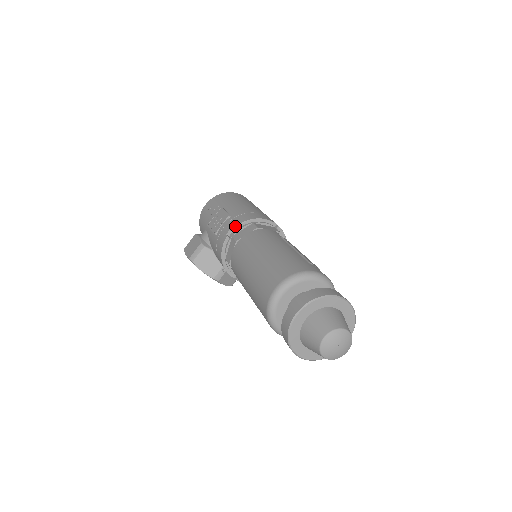
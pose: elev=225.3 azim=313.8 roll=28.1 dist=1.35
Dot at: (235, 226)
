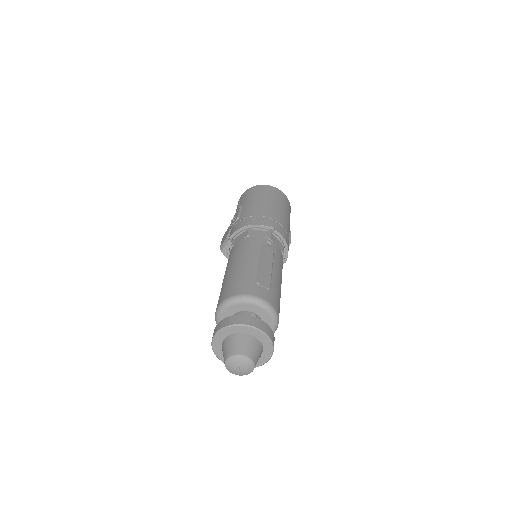
Dot at: (234, 231)
